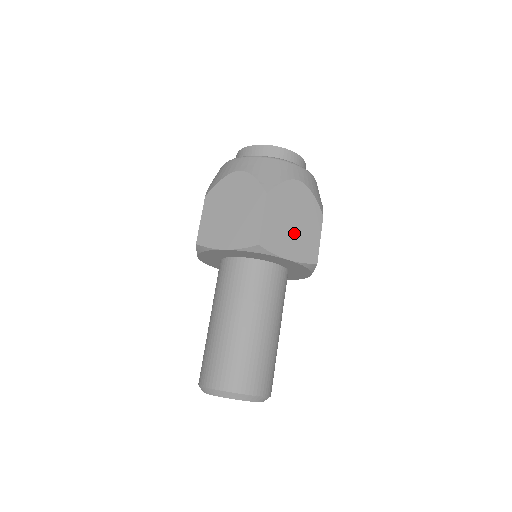
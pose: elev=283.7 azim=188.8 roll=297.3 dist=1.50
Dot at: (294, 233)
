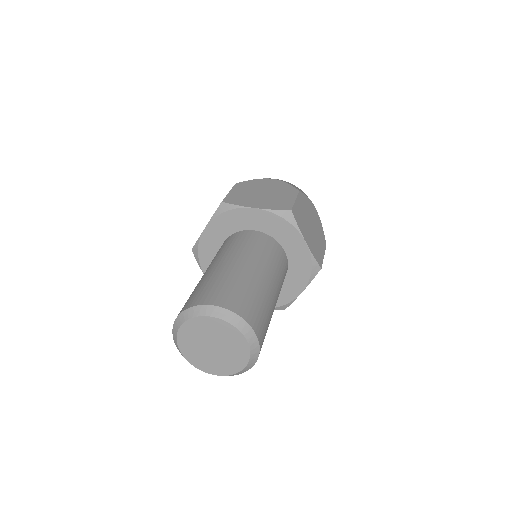
Dot at: (263, 198)
